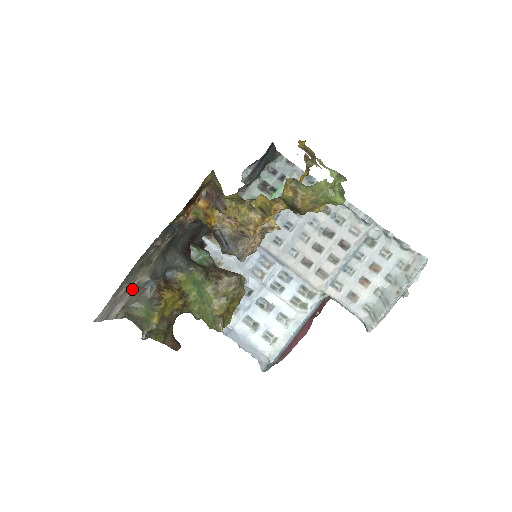
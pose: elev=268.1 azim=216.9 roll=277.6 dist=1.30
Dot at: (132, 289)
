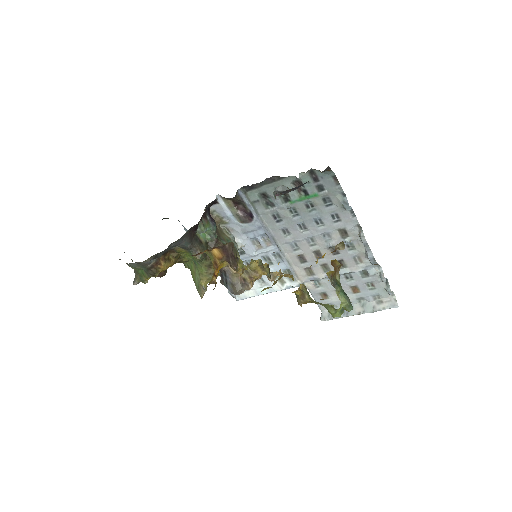
Dot at: occluded
